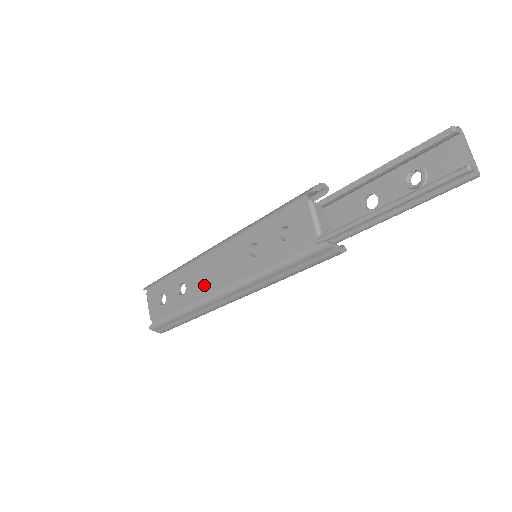
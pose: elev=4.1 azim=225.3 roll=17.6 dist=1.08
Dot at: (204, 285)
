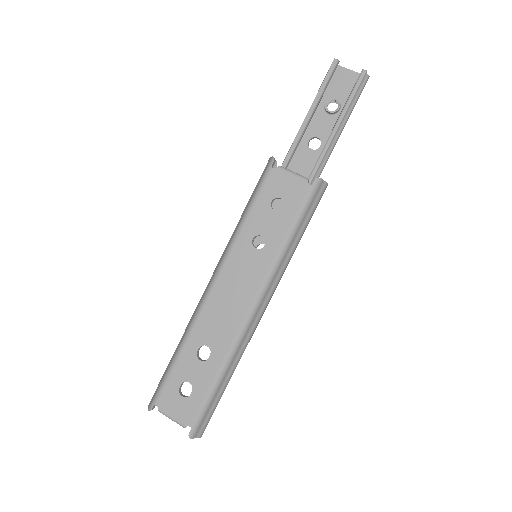
Dot at: (229, 321)
